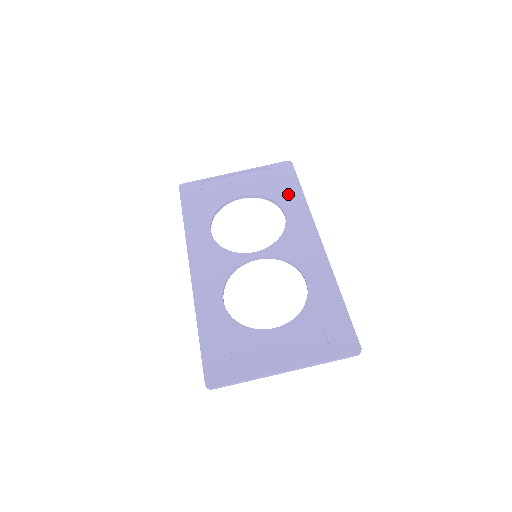
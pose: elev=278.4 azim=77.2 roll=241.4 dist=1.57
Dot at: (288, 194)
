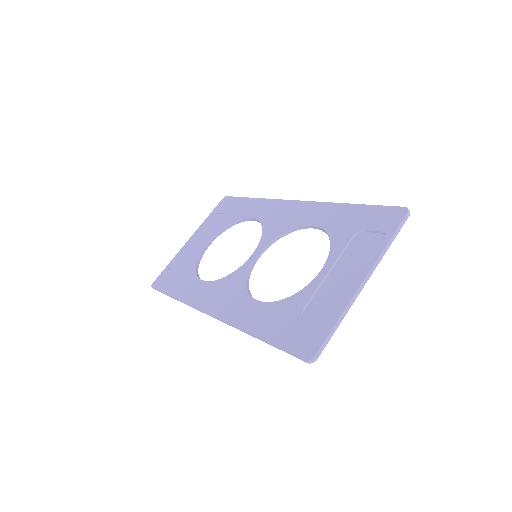
Dot at: (242, 209)
